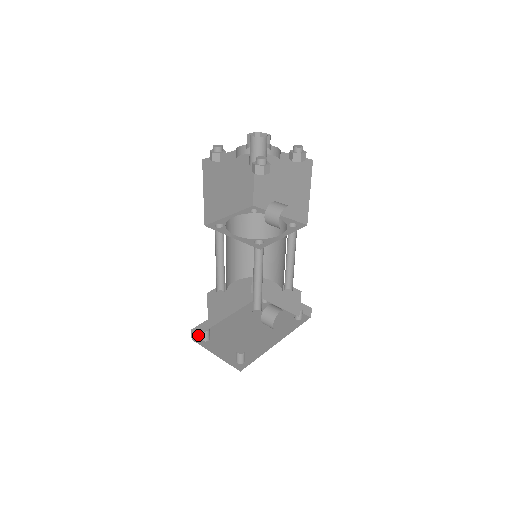
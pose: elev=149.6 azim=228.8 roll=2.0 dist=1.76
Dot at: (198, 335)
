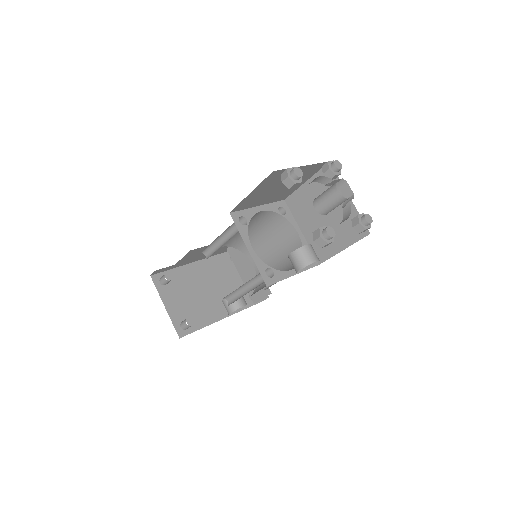
Dot at: (158, 273)
